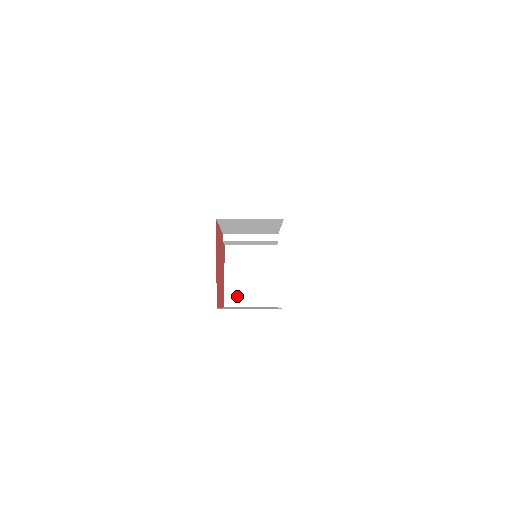
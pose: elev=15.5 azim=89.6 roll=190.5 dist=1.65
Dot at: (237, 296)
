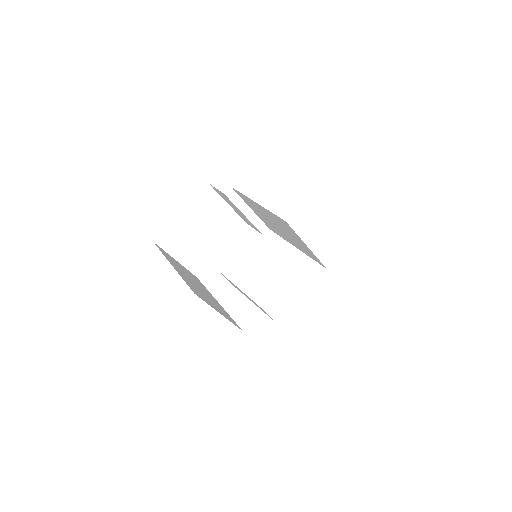
Dot at: (174, 240)
